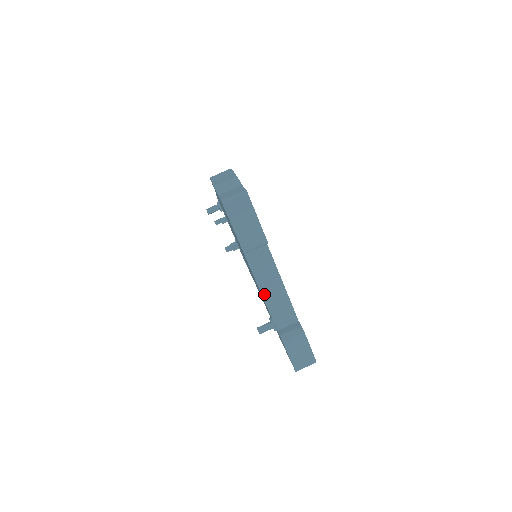
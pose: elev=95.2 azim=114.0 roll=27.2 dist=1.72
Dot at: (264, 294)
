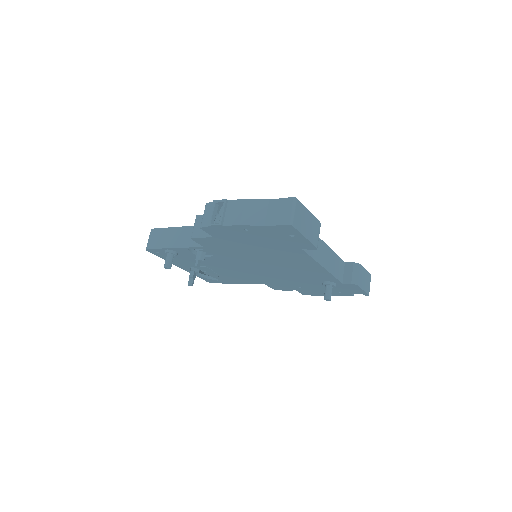
Dot at: (326, 267)
